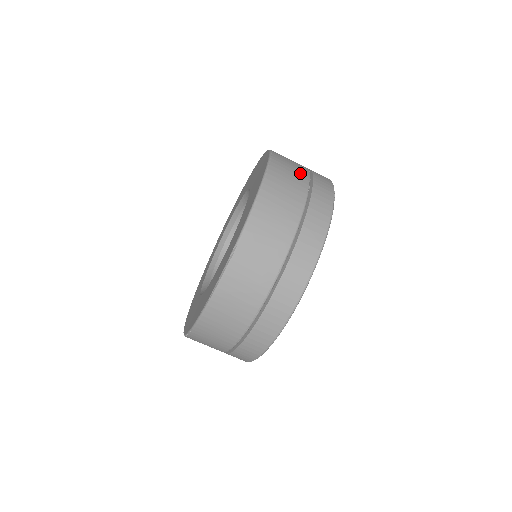
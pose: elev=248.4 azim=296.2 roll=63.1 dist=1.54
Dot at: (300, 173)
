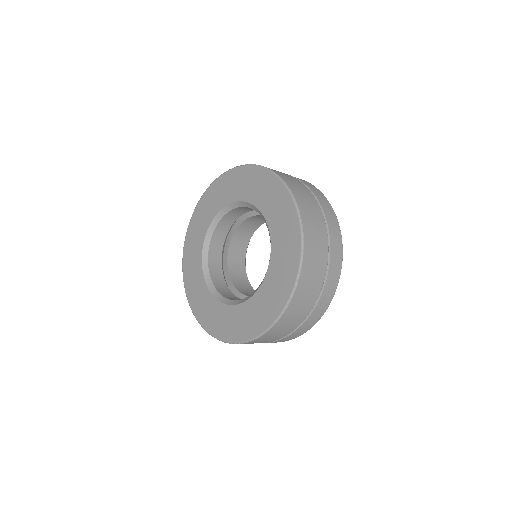
Dot at: (306, 191)
